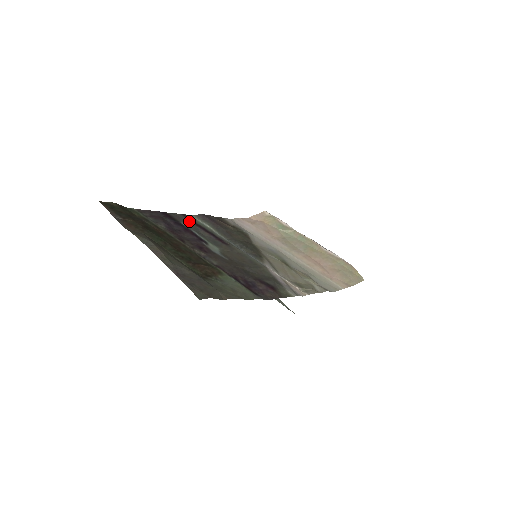
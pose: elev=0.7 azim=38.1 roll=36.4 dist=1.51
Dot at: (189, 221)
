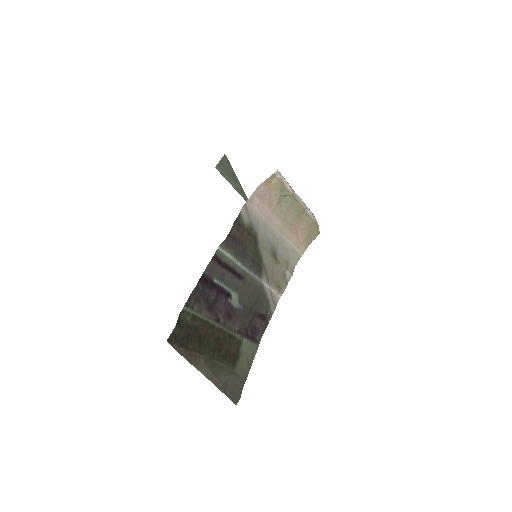
Dot at: (218, 266)
